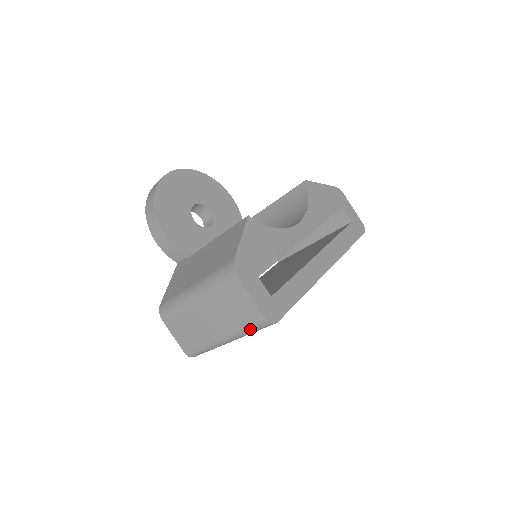
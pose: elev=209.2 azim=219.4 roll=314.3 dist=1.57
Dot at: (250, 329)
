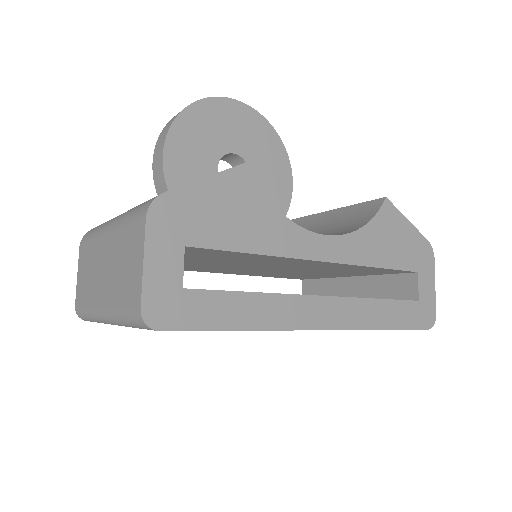
Dot at: (124, 315)
